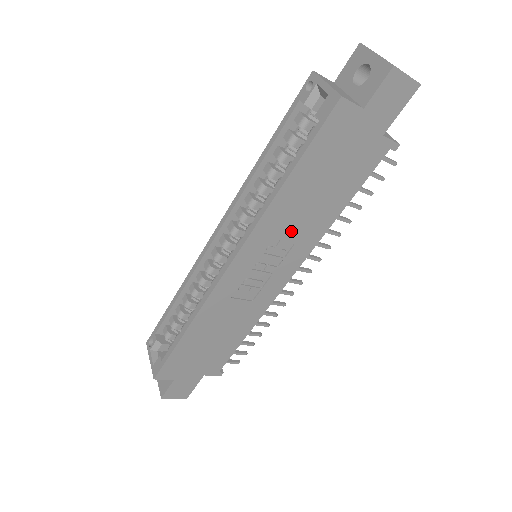
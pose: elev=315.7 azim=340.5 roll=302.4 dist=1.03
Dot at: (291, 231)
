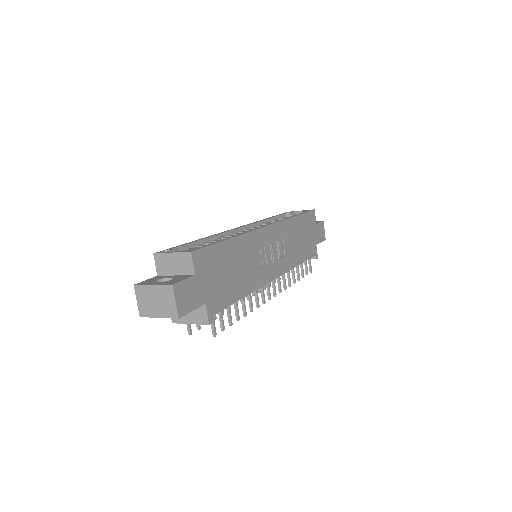
Dot at: (288, 245)
